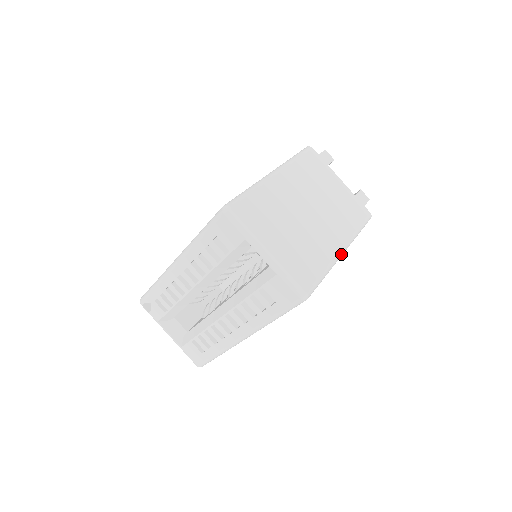
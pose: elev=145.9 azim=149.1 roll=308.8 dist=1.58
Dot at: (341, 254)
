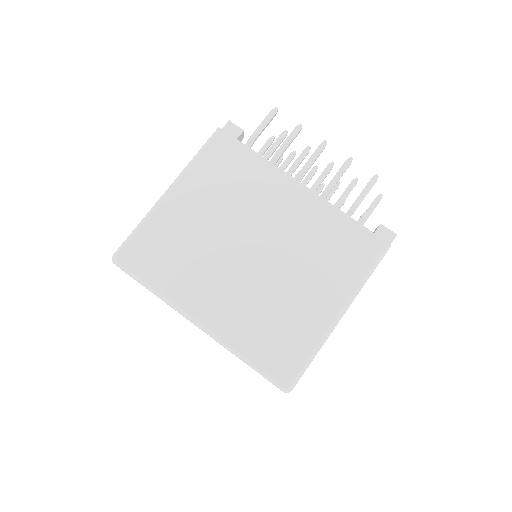
Dot at: occluded
